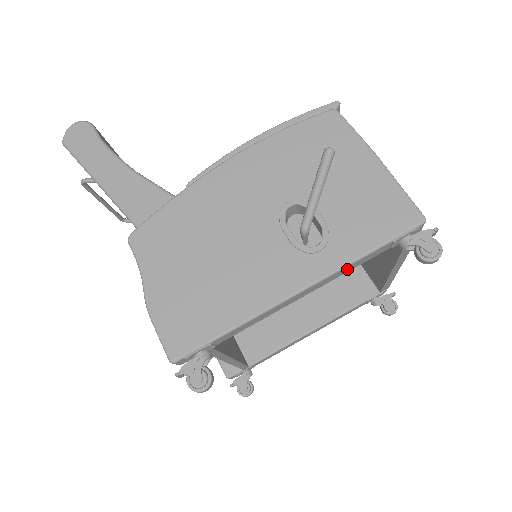
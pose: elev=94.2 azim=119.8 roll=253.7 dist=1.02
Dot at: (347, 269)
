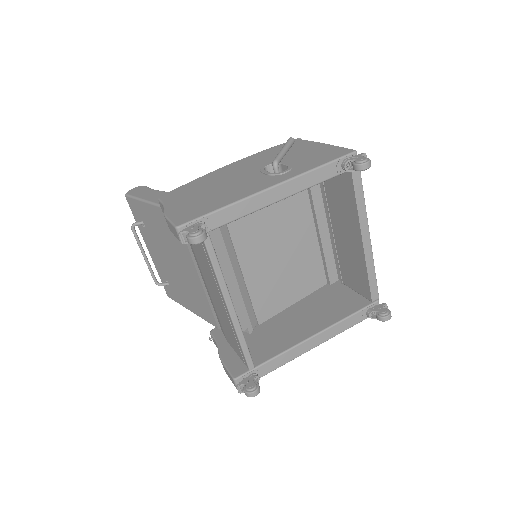
Dot at: (307, 181)
